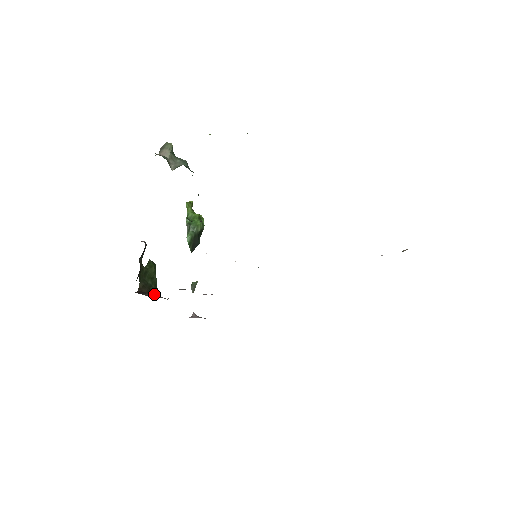
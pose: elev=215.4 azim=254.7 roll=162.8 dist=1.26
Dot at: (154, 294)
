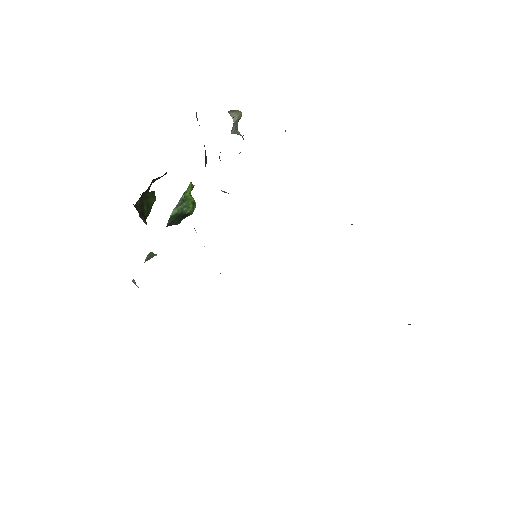
Dot at: (145, 220)
